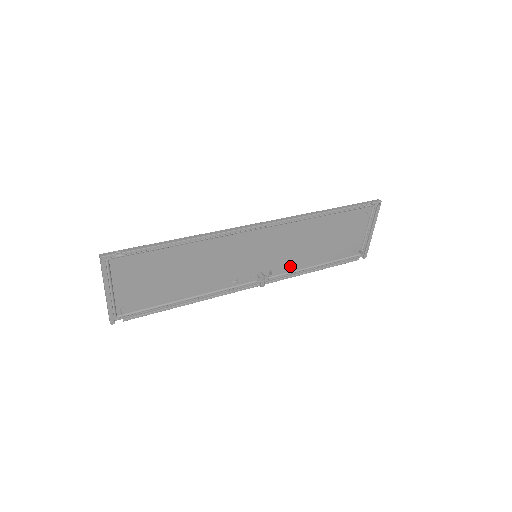
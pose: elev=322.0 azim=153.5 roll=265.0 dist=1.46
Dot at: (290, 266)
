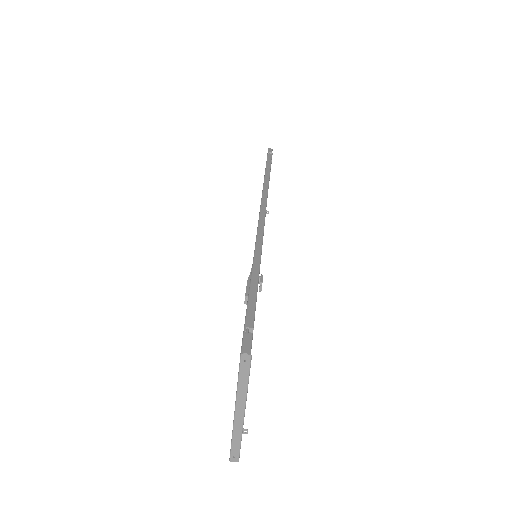
Dot at: occluded
